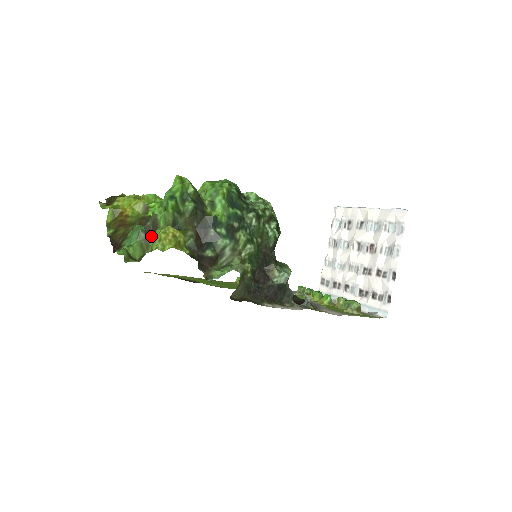
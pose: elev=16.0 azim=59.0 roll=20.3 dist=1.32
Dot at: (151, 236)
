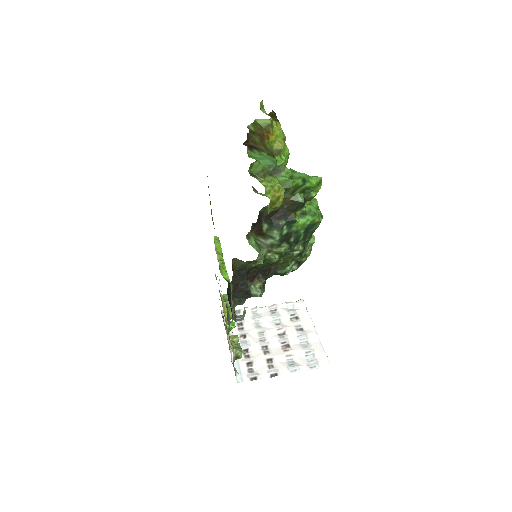
Dot at: occluded
